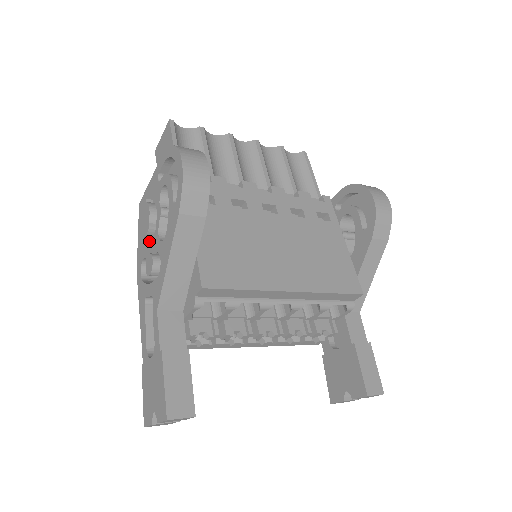
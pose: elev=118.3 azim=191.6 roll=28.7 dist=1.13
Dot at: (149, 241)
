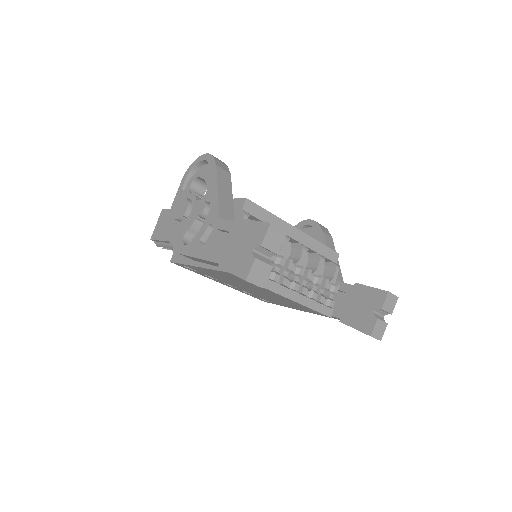
Dot at: (188, 218)
